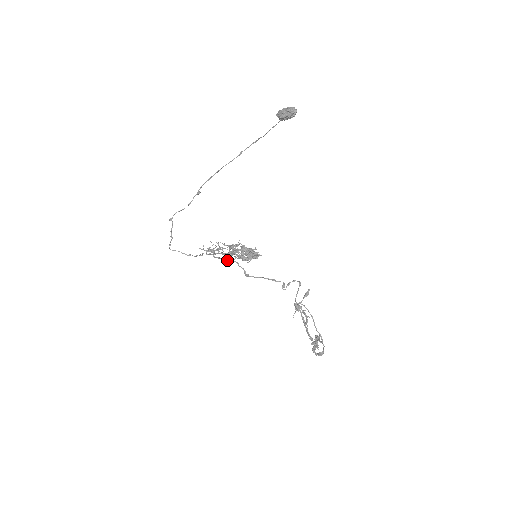
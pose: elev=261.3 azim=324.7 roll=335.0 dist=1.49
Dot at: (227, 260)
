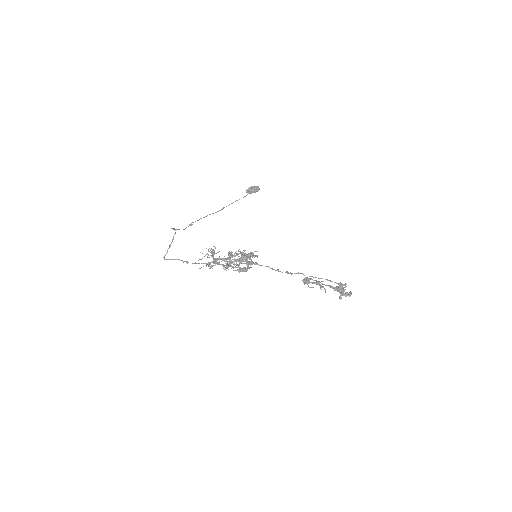
Dot at: (229, 262)
